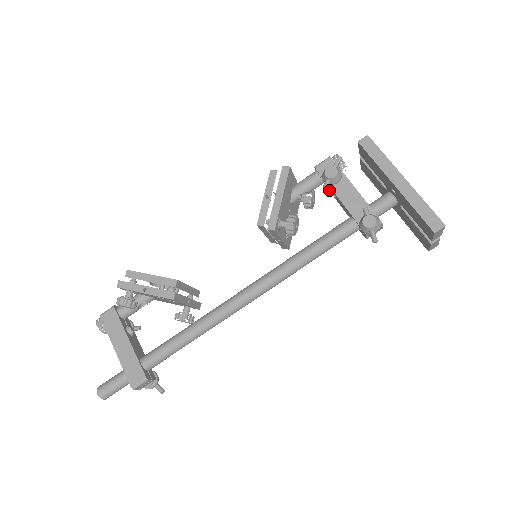
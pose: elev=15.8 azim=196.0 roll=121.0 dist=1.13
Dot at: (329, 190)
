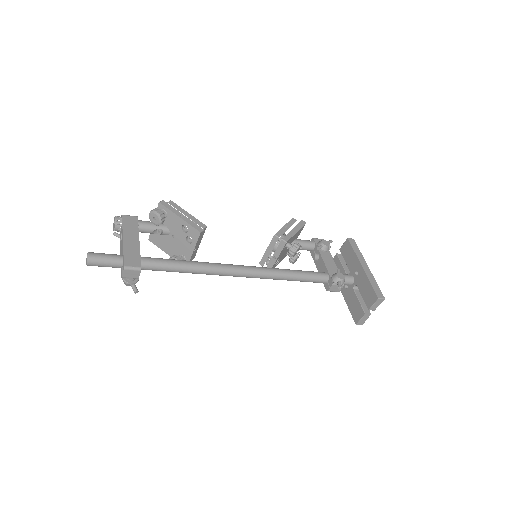
Dot at: (313, 256)
